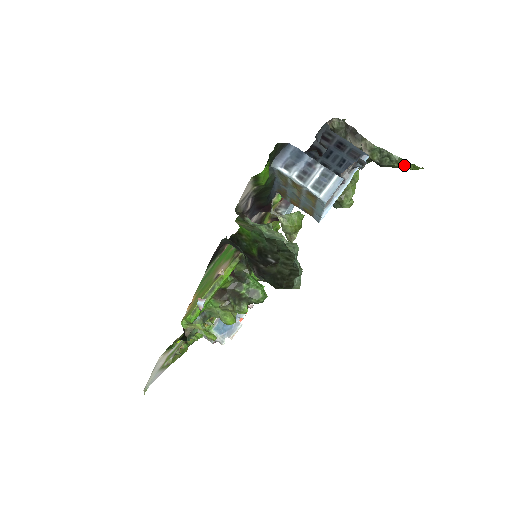
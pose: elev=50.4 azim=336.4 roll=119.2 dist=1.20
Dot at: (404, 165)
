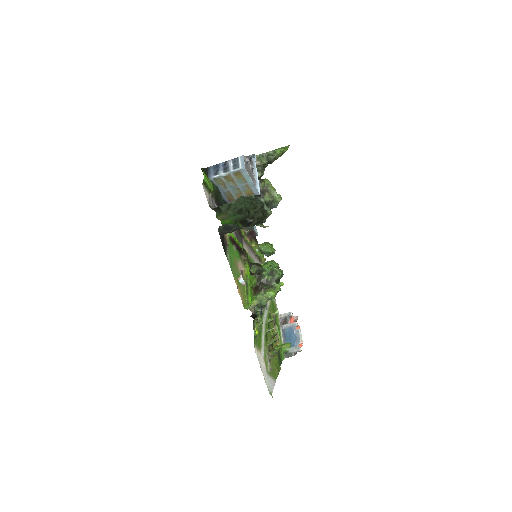
Dot at: (280, 151)
